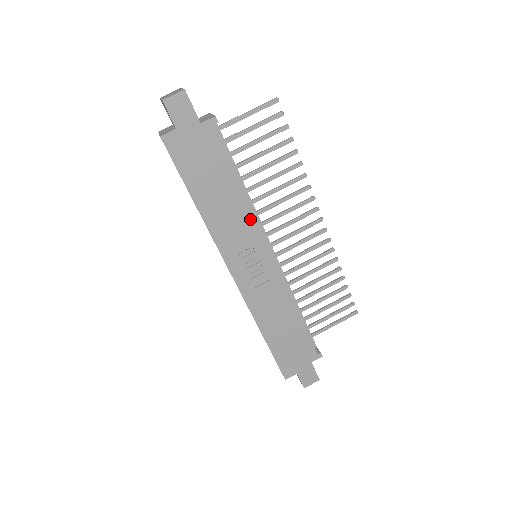
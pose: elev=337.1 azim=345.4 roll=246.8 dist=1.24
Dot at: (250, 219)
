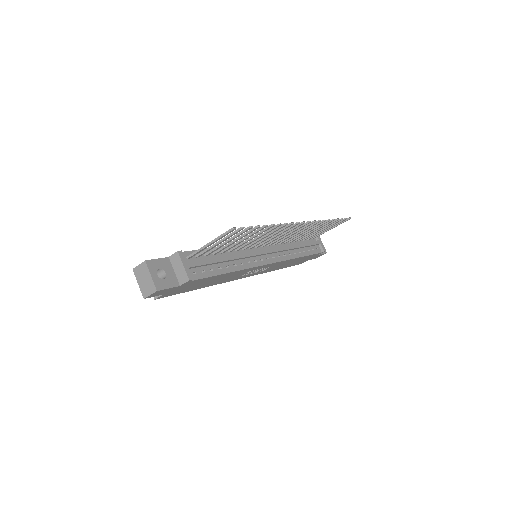
Dot at: (244, 271)
